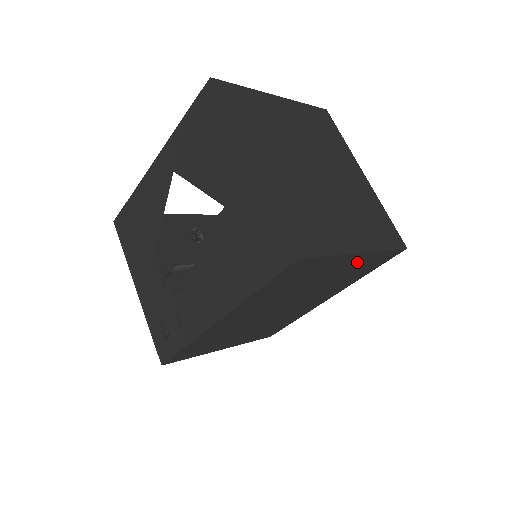
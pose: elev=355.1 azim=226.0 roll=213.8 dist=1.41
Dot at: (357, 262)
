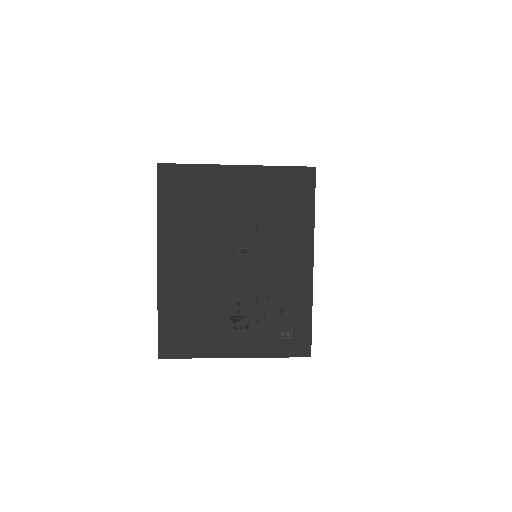
Dot at: occluded
